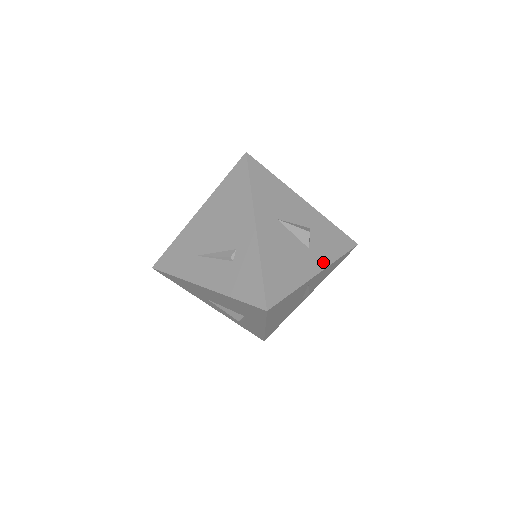
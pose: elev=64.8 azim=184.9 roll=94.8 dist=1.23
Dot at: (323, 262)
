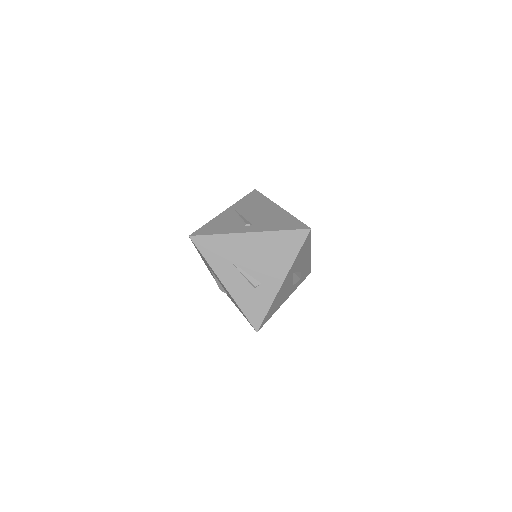
Dot at: (292, 292)
